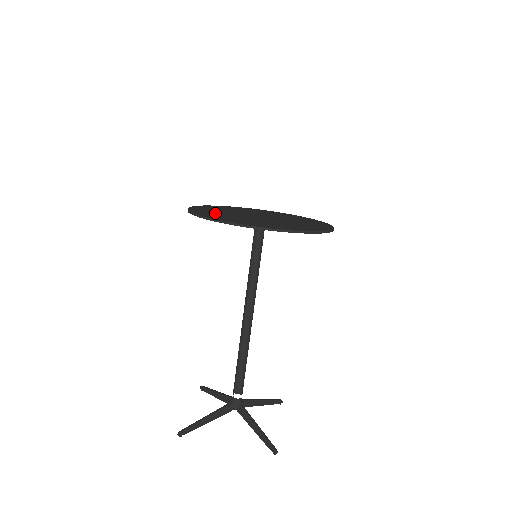
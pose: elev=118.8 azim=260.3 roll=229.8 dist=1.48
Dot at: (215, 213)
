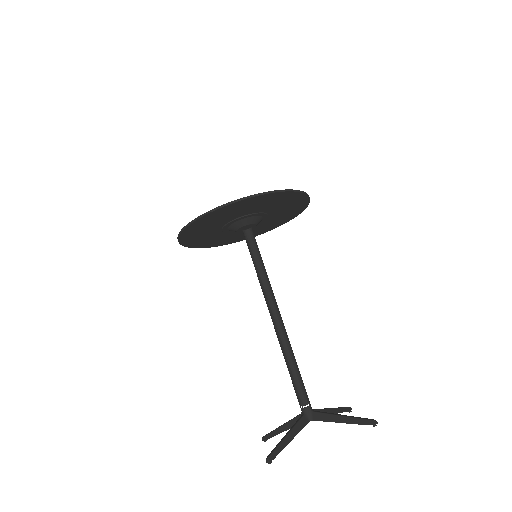
Dot at: (204, 226)
